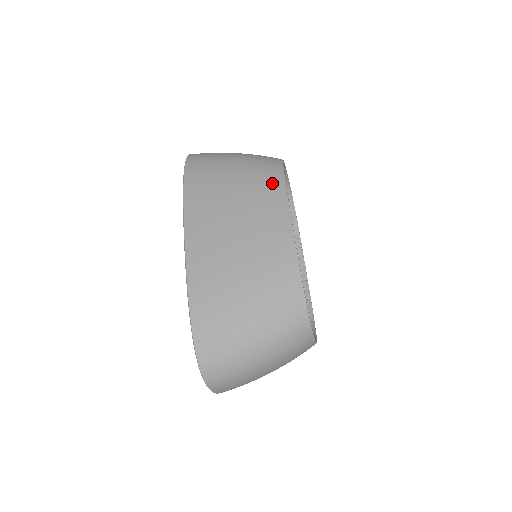
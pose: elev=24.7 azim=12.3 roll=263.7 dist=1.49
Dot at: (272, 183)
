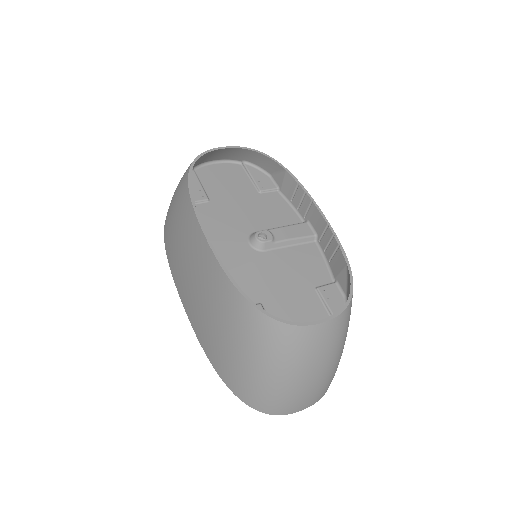
Dot at: (185, 205)
